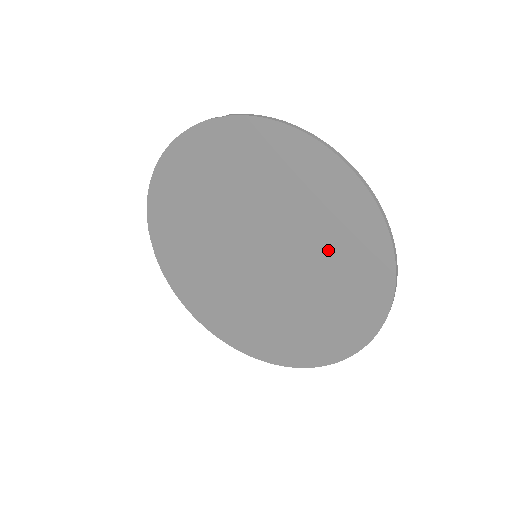
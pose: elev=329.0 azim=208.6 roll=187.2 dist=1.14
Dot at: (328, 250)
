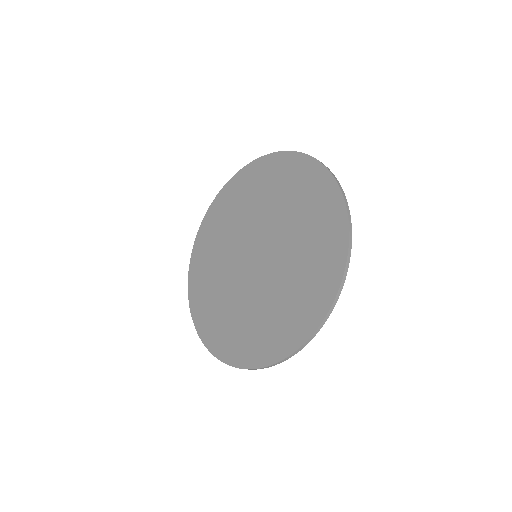
Dot at: (289, 201)
